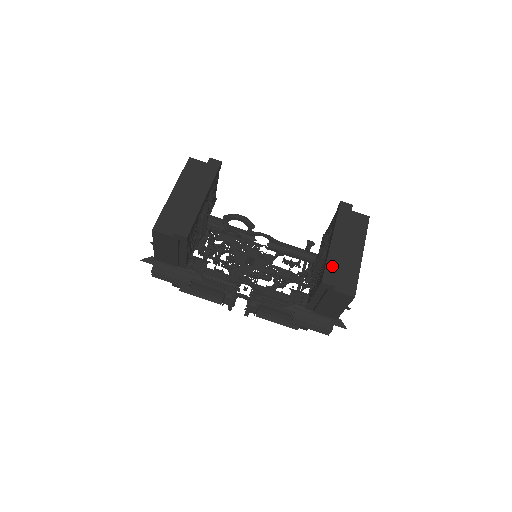
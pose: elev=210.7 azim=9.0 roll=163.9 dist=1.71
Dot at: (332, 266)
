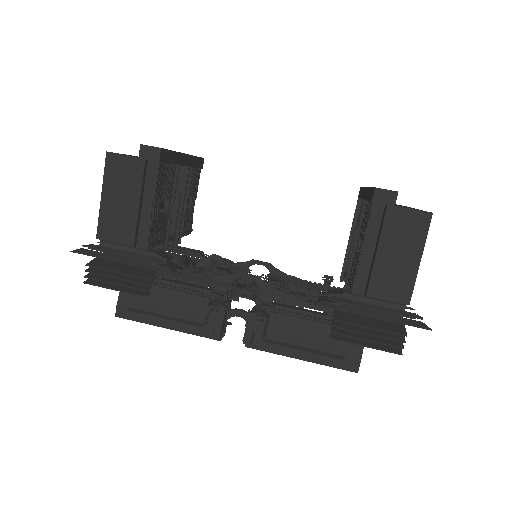
Dot at: occluded
